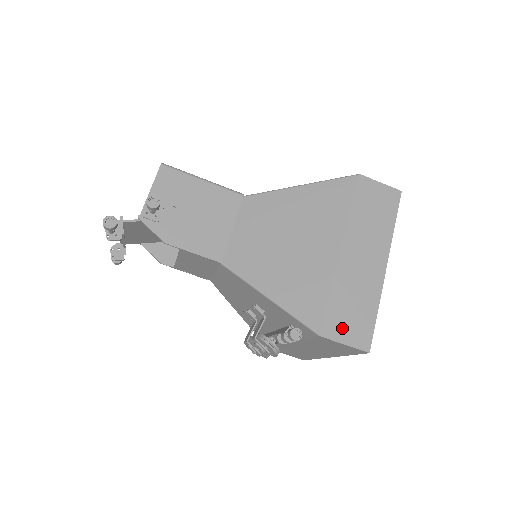
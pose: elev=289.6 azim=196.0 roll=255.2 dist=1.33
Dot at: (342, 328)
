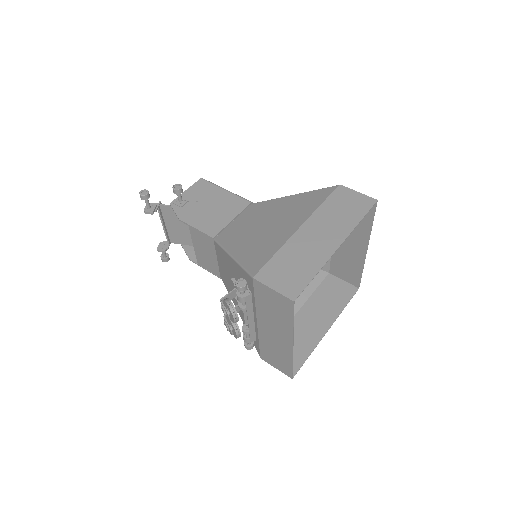
Dot at: (276, 277)
